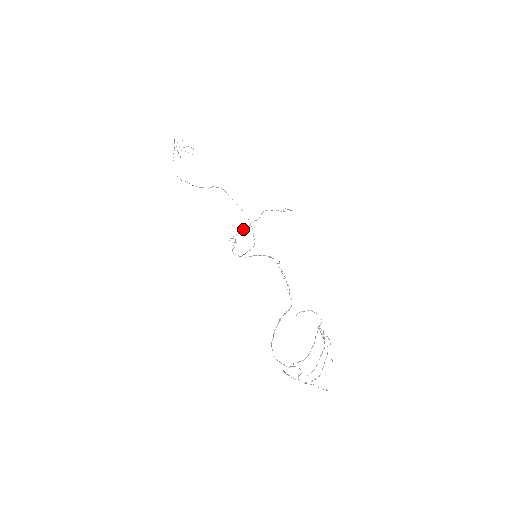
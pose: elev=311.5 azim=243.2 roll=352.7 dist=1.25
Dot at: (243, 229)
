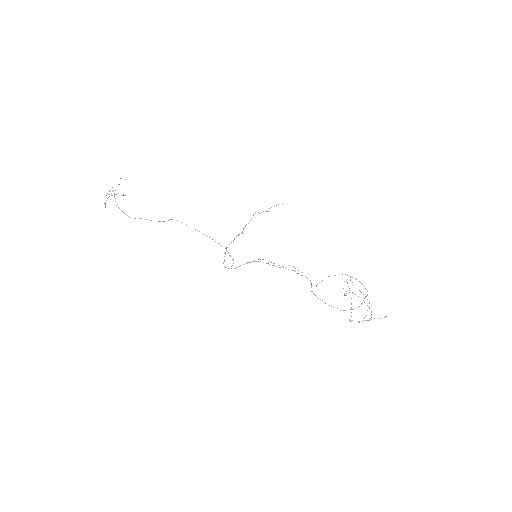
Dot at: (238, 235)
